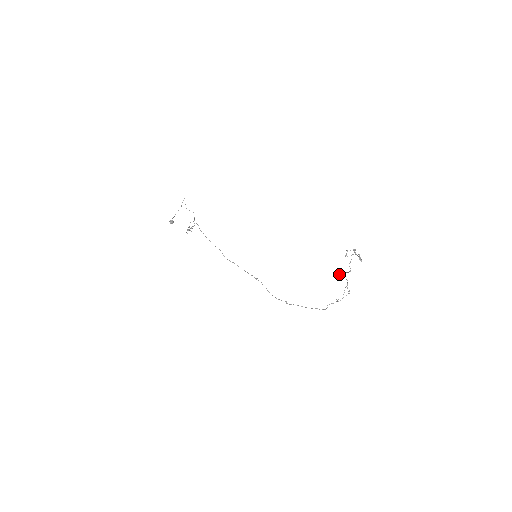
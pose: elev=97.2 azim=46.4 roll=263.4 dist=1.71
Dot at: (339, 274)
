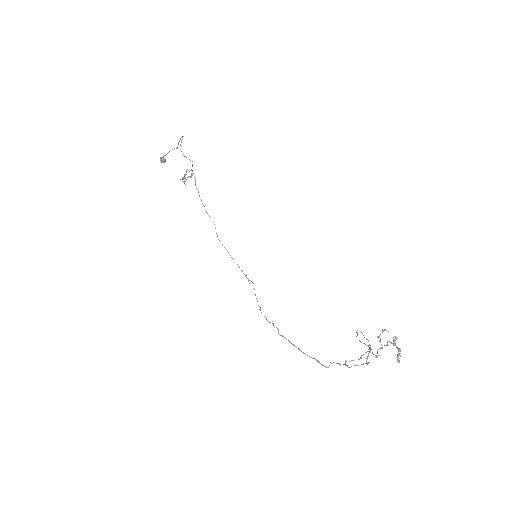
Dot at: occluded
